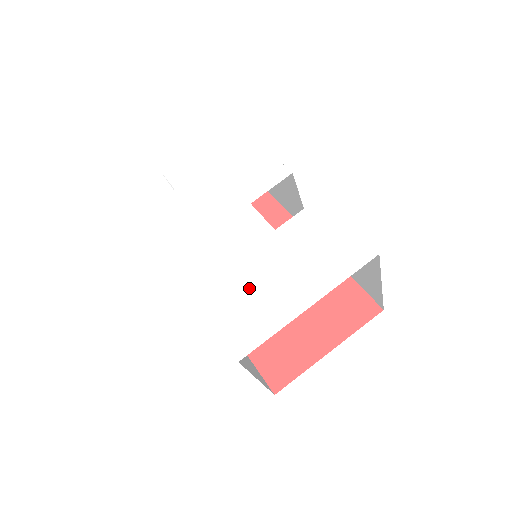
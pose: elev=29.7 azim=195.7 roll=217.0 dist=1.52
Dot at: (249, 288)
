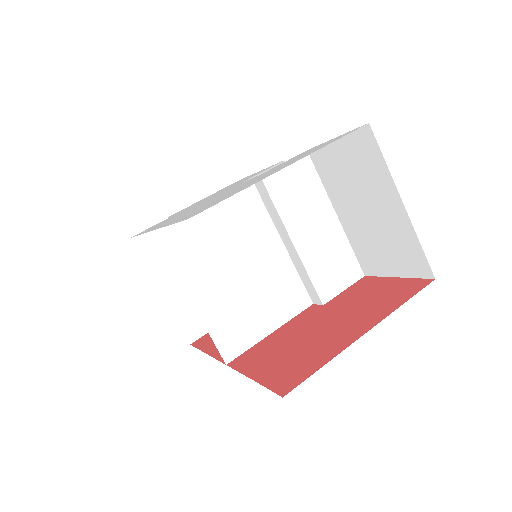
Dot at: (221, 197)
